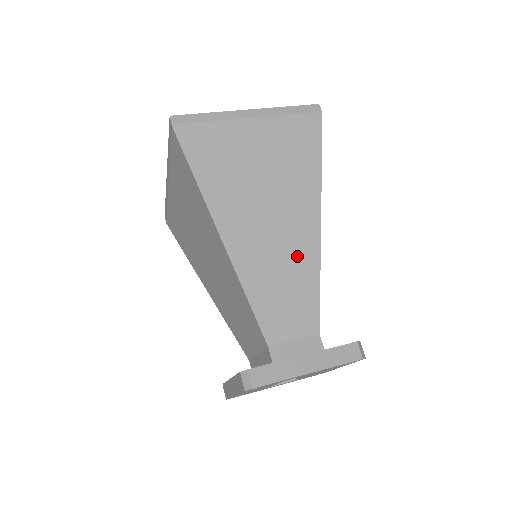
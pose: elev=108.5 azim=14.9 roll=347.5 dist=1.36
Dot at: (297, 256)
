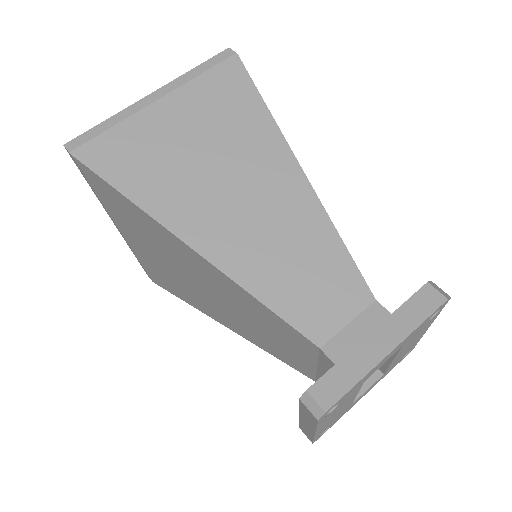
Dot at: (295, 222)
